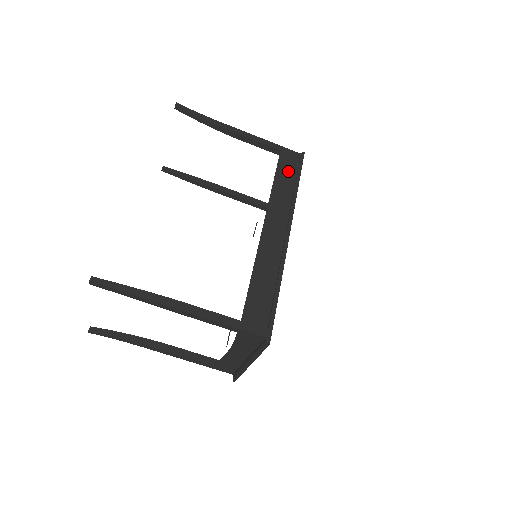
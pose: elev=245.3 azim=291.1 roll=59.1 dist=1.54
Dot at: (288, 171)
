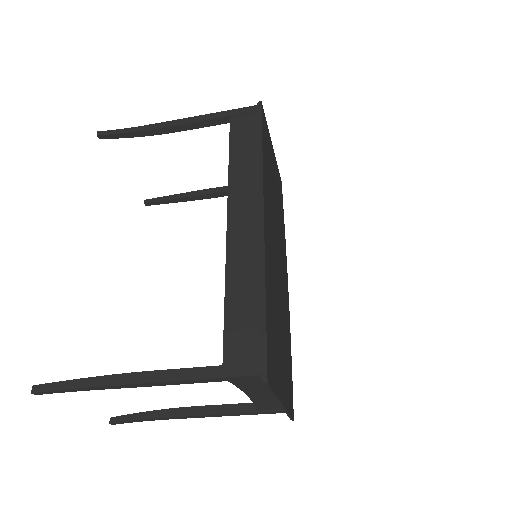
Dot at: (245, 136)
